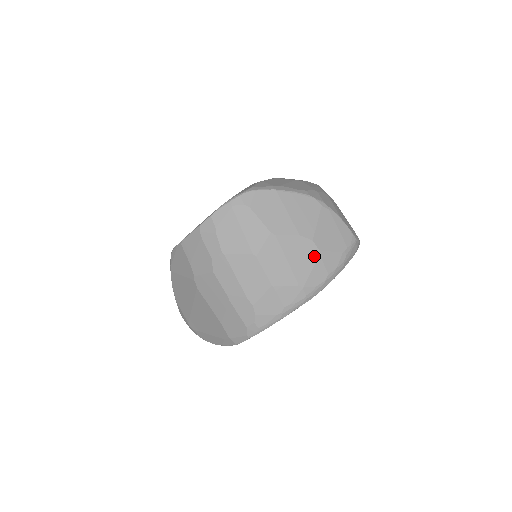
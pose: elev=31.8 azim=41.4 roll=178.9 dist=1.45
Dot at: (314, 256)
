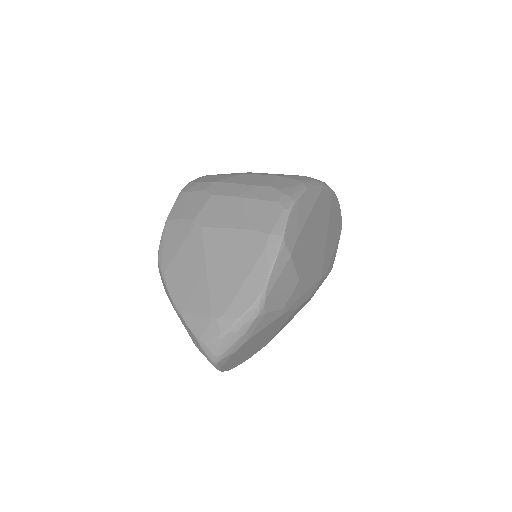
Dot at: occluded
